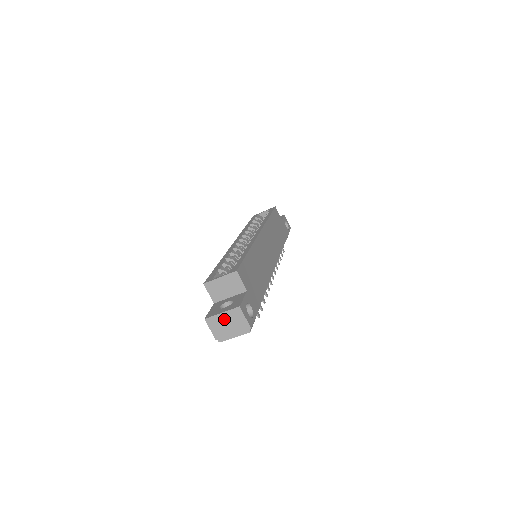
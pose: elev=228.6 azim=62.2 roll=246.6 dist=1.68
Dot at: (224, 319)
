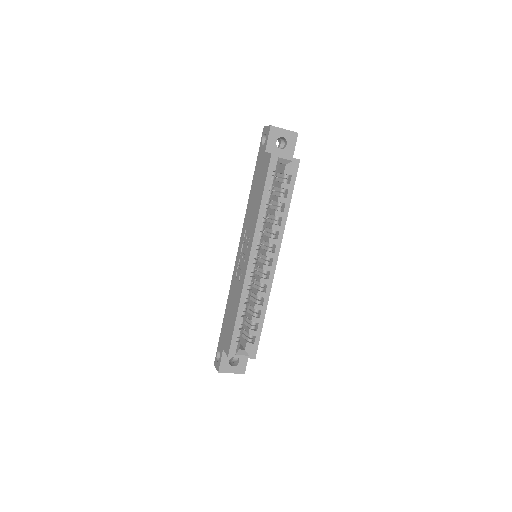
Dot at: occluded
